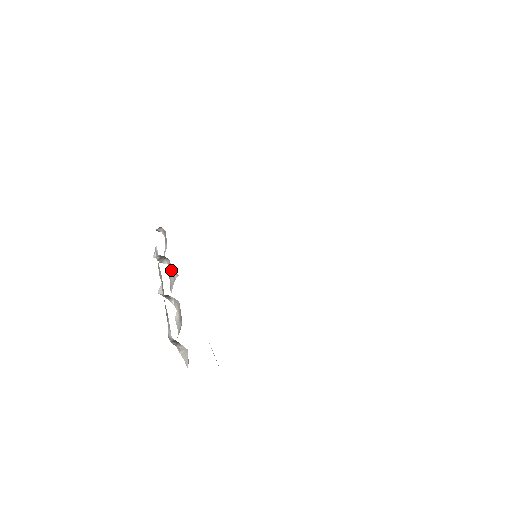
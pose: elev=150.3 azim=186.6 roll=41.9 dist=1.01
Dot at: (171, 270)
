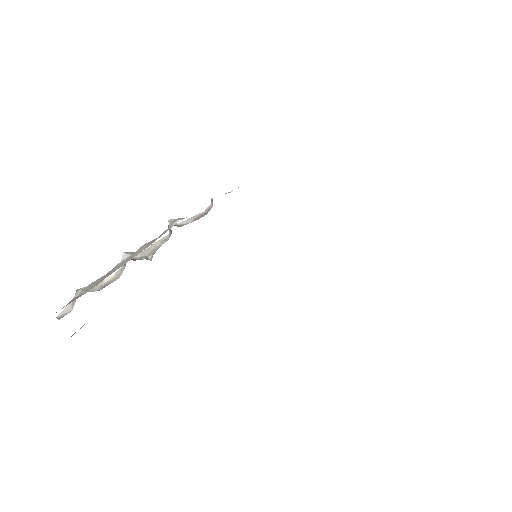
Dot at: (158, 246)
